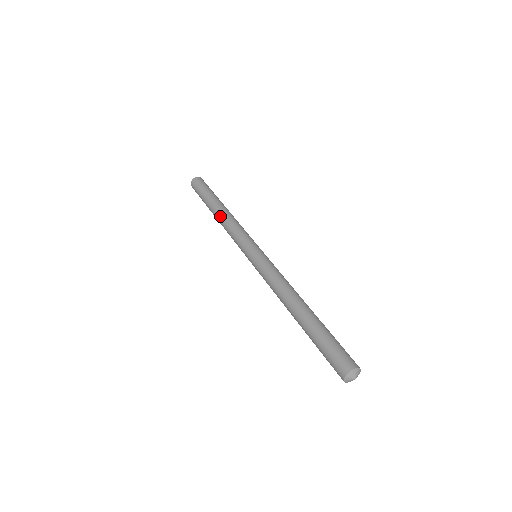
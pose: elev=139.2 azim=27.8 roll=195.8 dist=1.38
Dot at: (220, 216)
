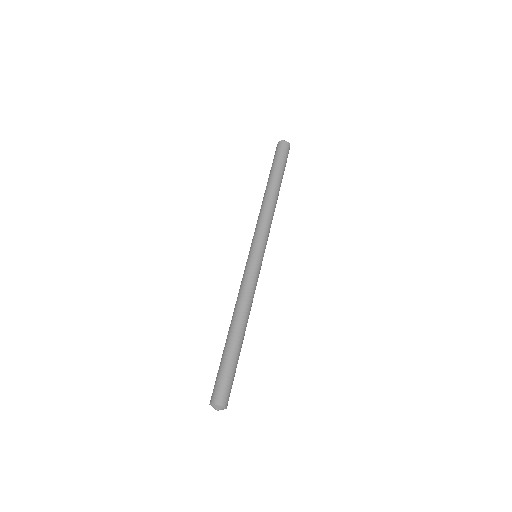
Dot at: (271, 197)
